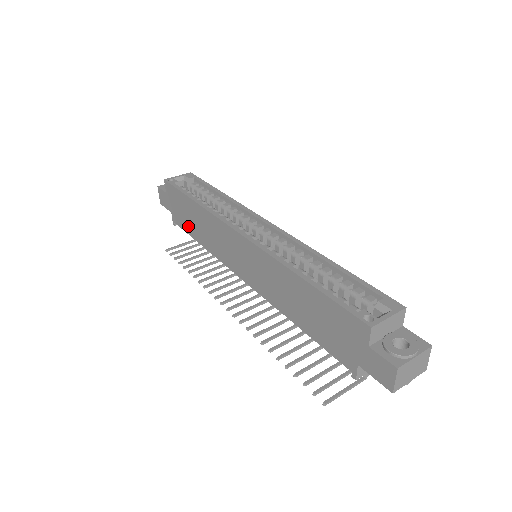
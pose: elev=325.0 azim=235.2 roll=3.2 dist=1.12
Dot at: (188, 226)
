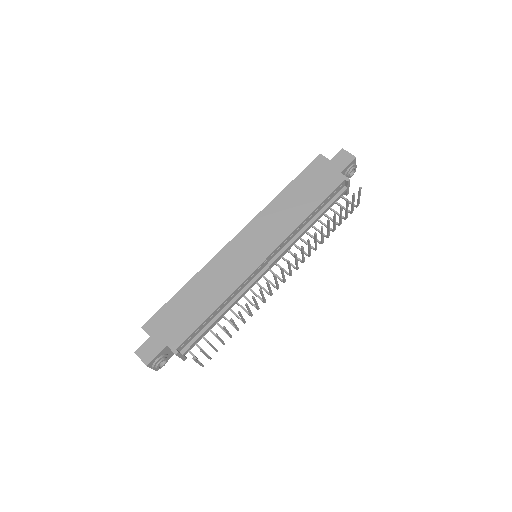
Dot at: (194, 318)
